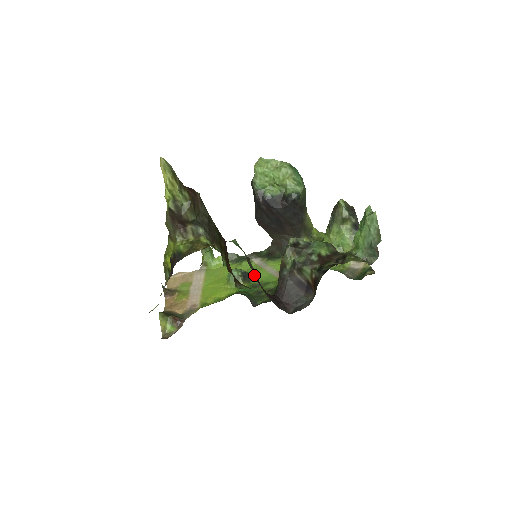
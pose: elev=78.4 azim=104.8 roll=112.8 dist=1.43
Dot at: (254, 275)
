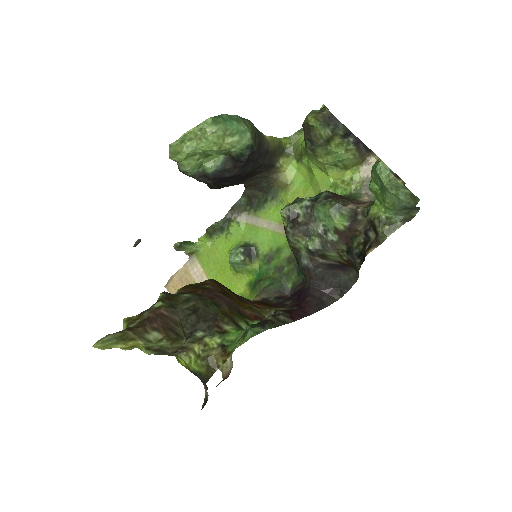
Dot at: (288, 322)
